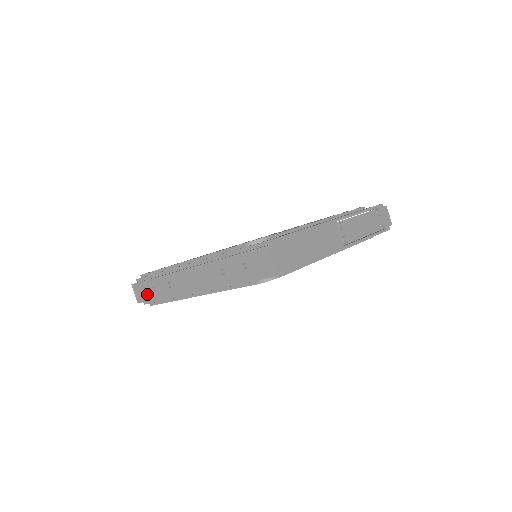
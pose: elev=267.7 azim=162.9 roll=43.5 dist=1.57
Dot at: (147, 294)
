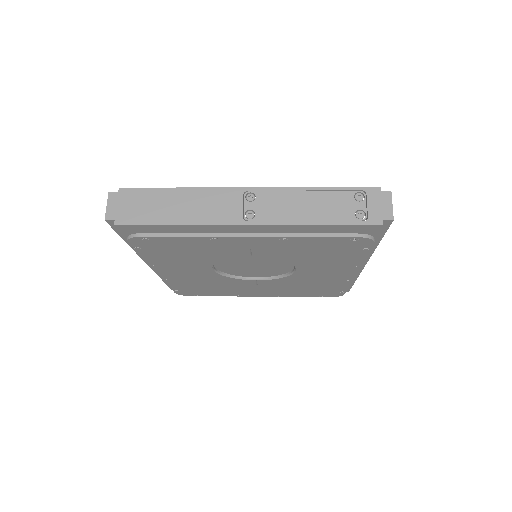
Dot at: occluded
